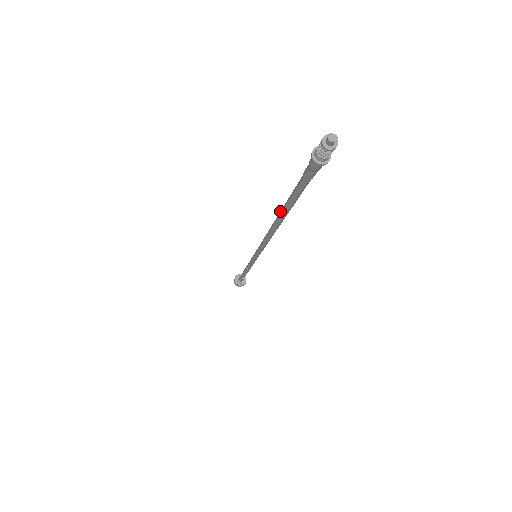
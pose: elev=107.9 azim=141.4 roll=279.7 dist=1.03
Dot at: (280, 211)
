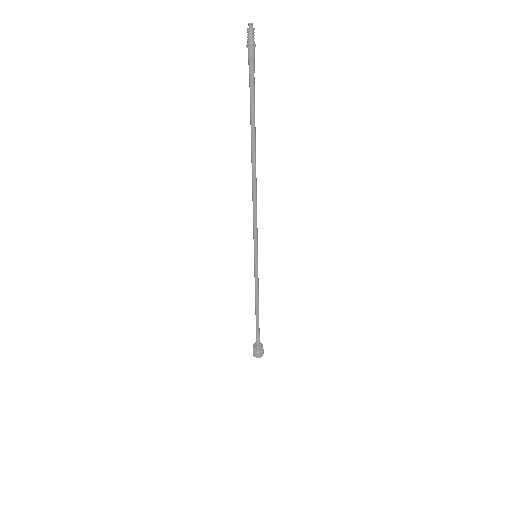
Dot at: (253, 141)
